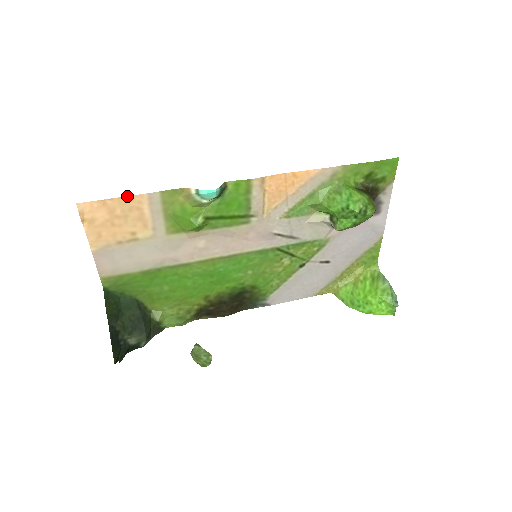
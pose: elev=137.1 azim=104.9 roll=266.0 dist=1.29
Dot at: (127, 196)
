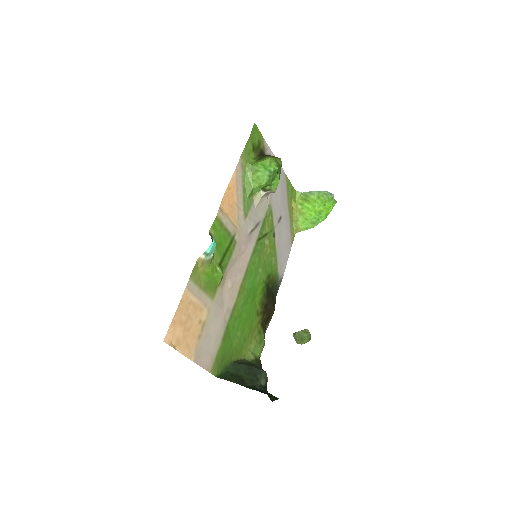
Dot at: (179, 303)
